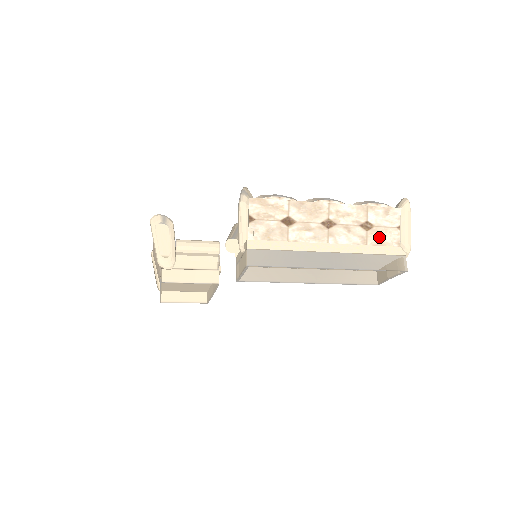
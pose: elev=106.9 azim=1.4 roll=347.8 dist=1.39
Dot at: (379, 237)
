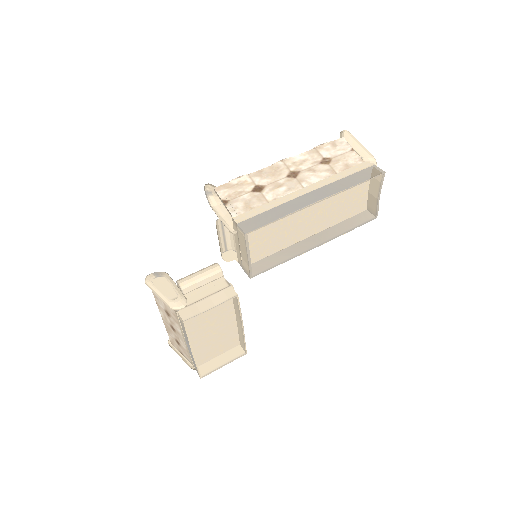
Dot at: (342, 163)
